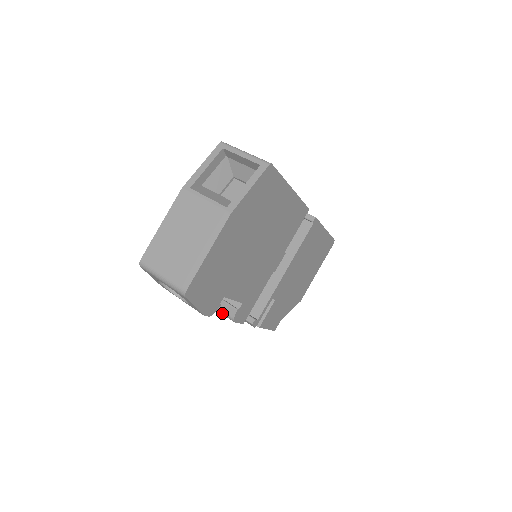
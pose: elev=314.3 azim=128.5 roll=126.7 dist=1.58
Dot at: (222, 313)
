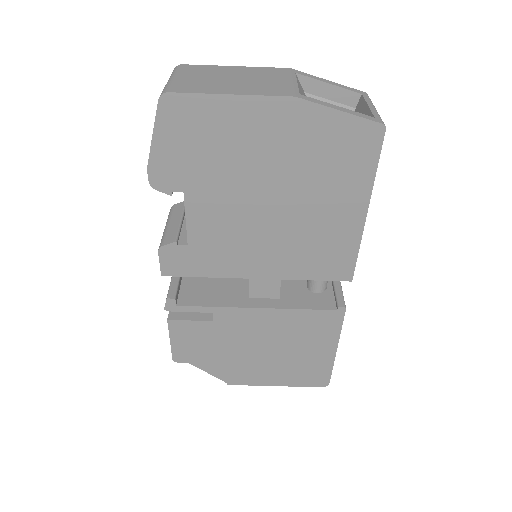
Dot at: (163, 235)
